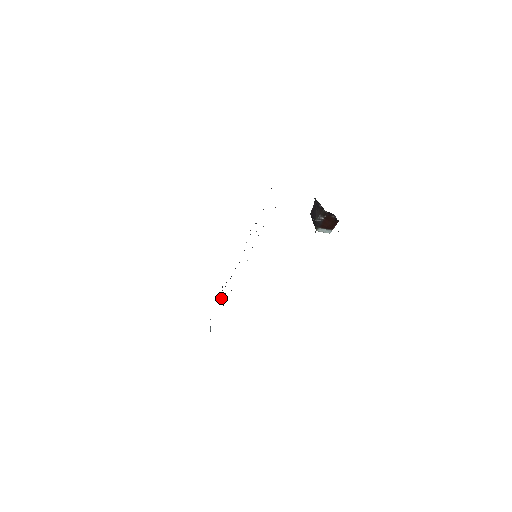
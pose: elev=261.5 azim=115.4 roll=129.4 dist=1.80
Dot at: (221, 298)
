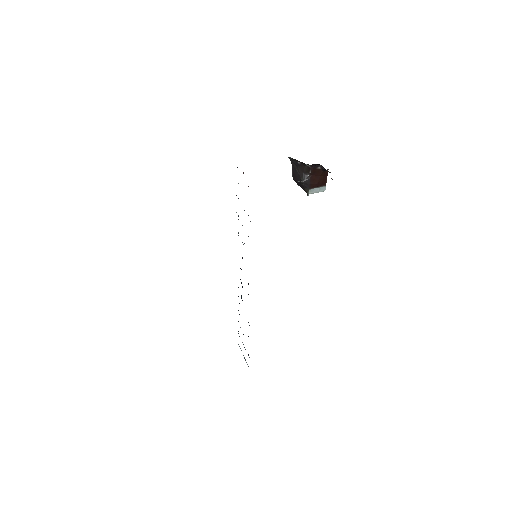
Dot at: occluded
